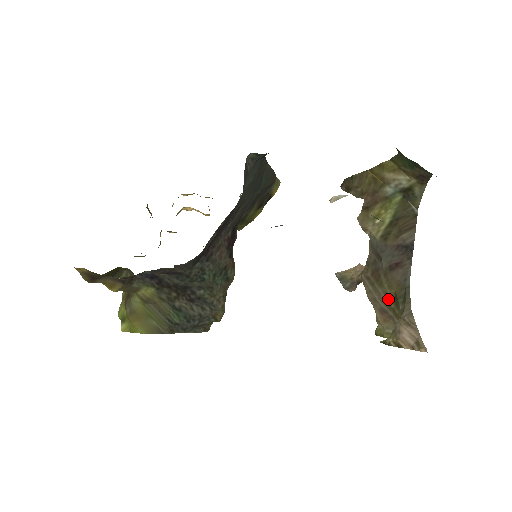
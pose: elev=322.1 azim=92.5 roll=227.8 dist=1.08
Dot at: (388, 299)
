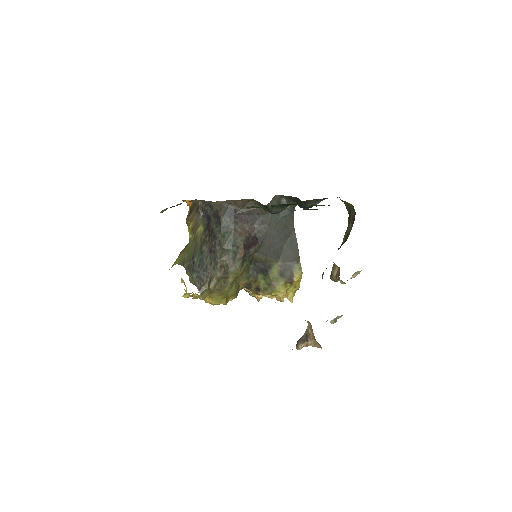
Dot at: occluded
